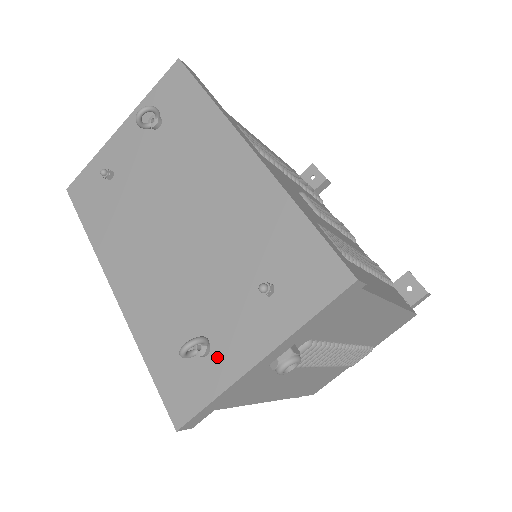
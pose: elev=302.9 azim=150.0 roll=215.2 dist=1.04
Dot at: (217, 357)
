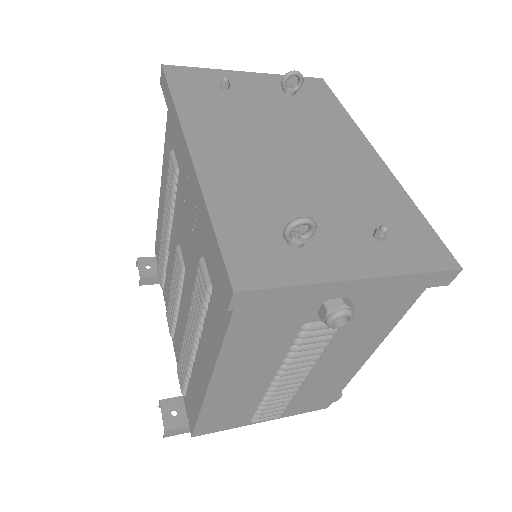
Dot at: (310, 255)
